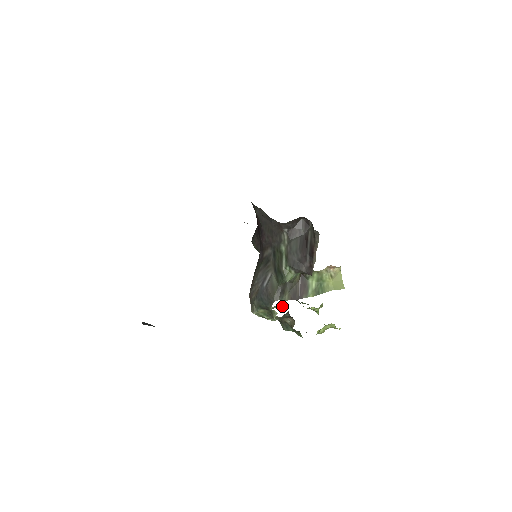
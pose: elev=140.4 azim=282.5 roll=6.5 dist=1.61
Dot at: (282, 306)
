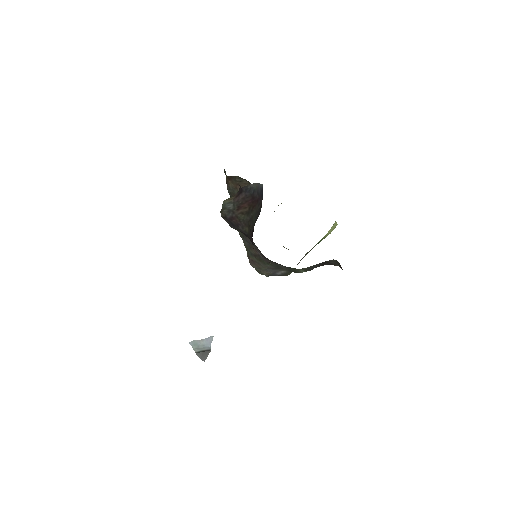
Dot at: occluded
